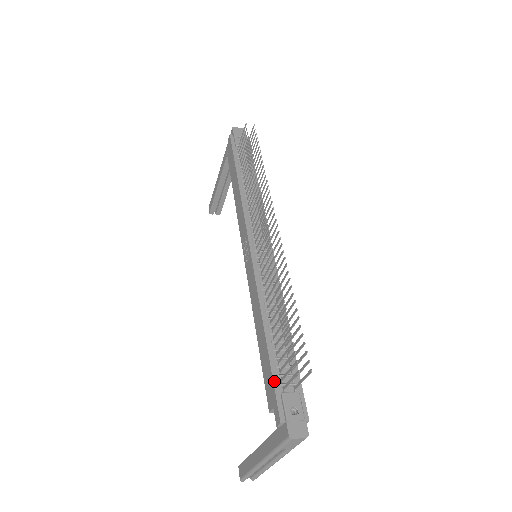
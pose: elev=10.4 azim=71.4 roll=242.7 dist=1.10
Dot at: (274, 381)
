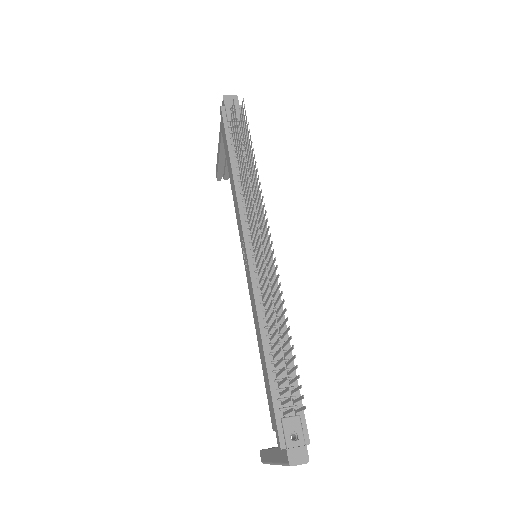
Dot at: (274, 406)
